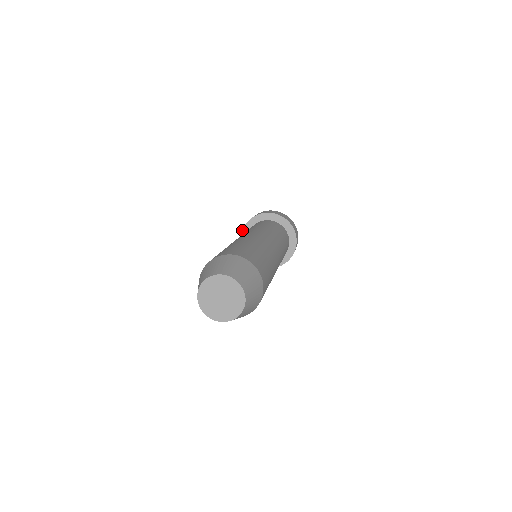
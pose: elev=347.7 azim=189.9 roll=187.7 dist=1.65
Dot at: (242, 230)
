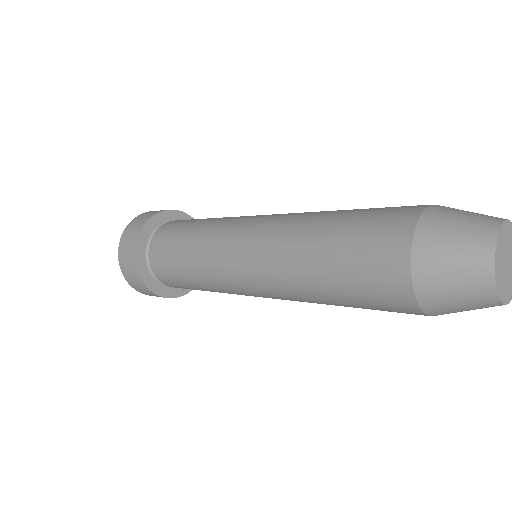
Dot at: (139, 231)
